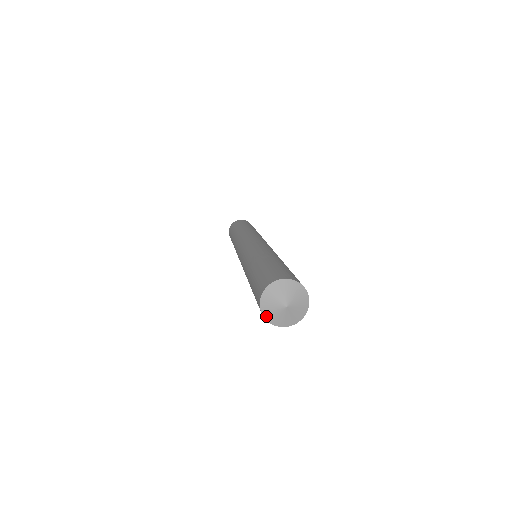
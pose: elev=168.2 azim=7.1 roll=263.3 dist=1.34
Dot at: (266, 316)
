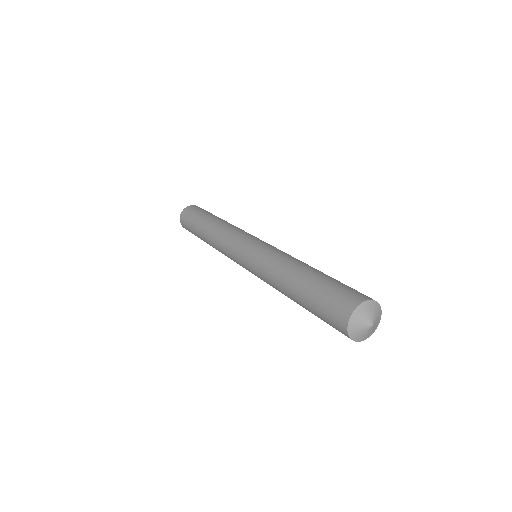
Dot at: (353, 338)
